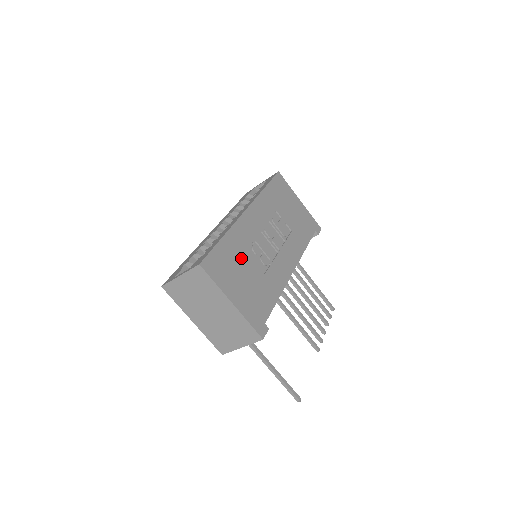
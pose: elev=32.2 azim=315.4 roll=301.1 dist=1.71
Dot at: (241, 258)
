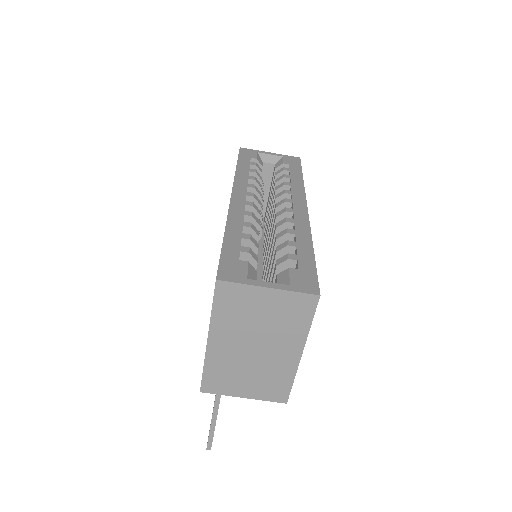
Dot at: occluded
